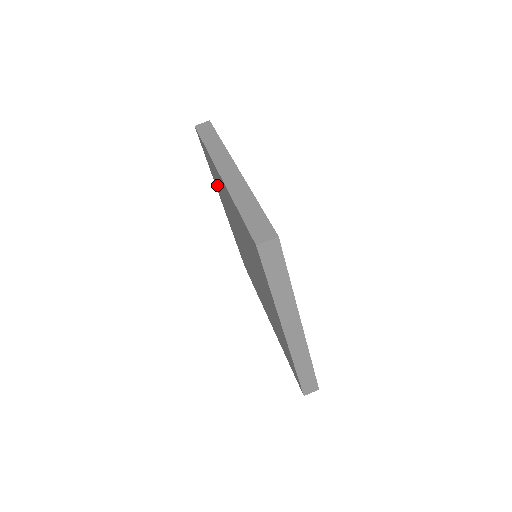
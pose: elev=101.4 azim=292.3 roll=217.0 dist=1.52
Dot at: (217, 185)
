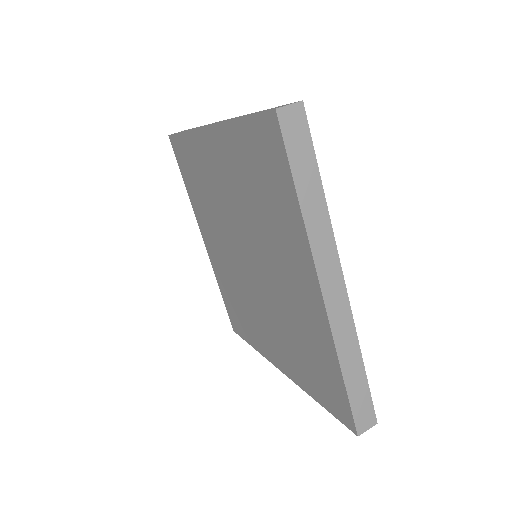
Dot at: (198, 196)
